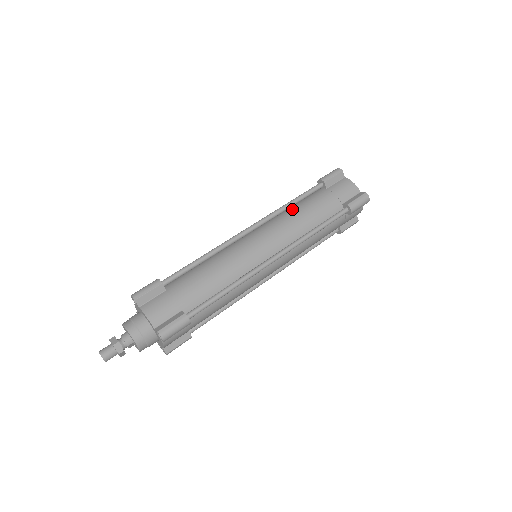
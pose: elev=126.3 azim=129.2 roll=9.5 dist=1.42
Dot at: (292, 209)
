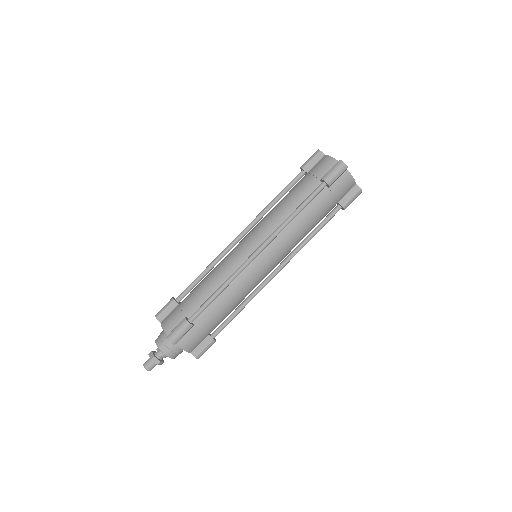
Dot at: (295, 219)
